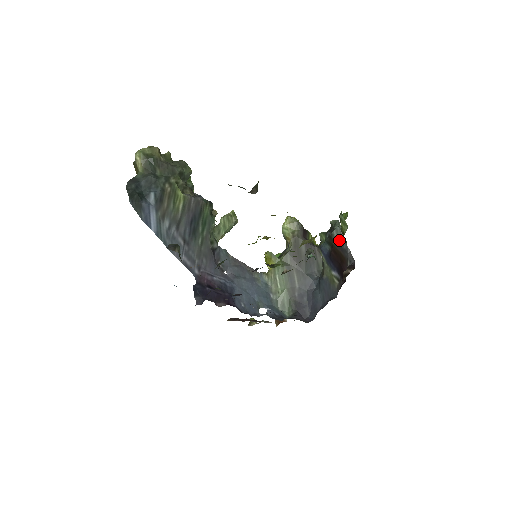
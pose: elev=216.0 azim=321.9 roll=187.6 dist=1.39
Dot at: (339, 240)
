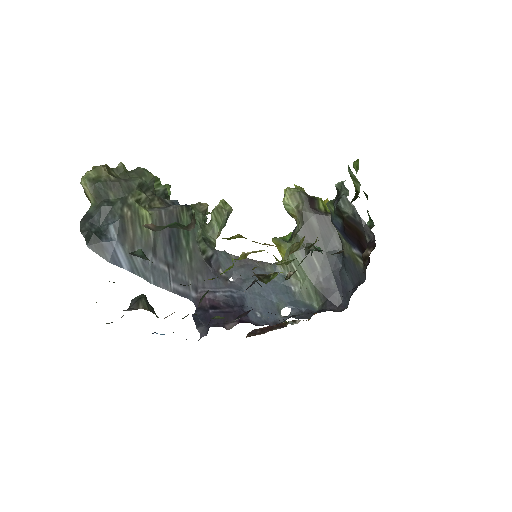
Dot at: (349, 211)
